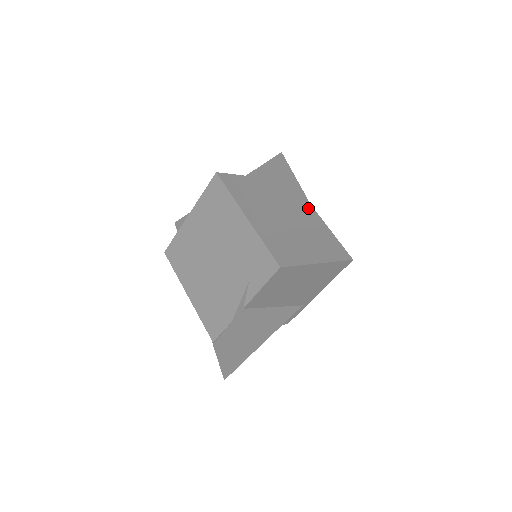
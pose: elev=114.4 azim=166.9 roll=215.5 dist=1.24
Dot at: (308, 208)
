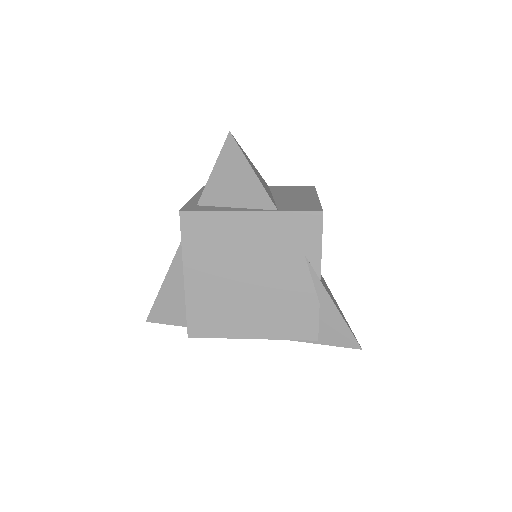
Dot at: (260, 175)
